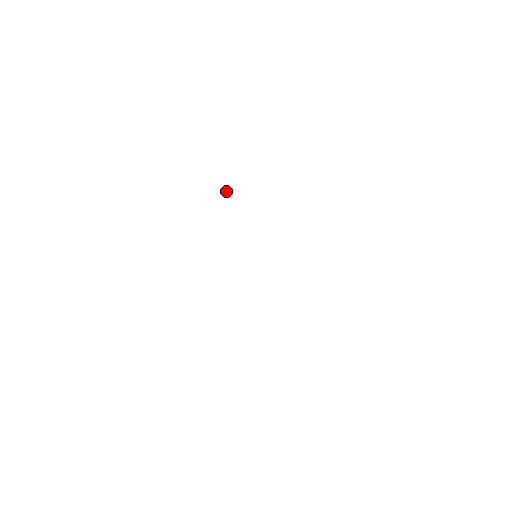
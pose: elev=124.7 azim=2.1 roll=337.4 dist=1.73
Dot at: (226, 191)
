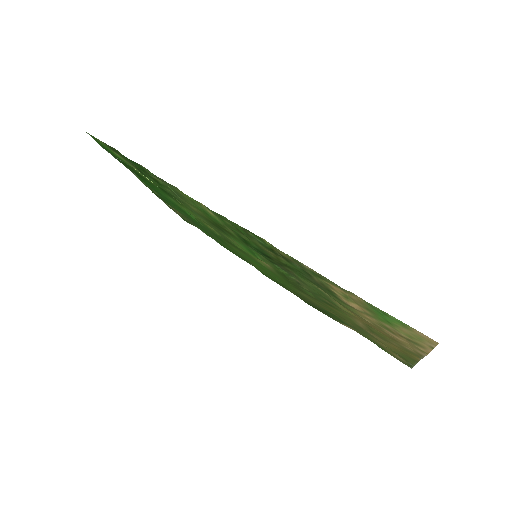
Dot at: (146, 177)
